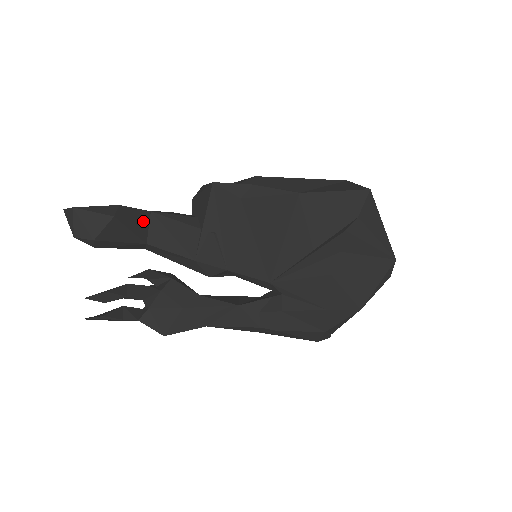
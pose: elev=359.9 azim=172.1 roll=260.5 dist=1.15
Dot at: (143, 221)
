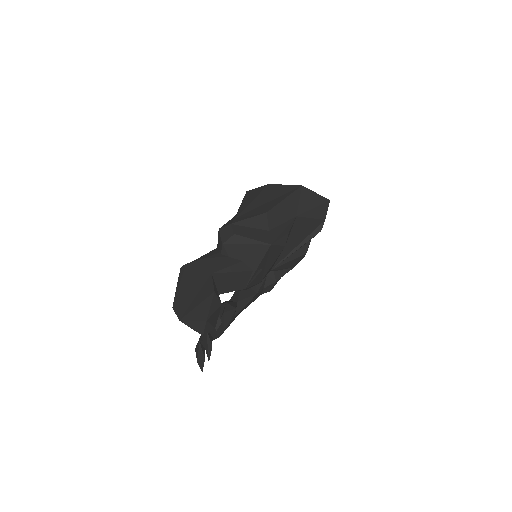
Dot at: occluded
